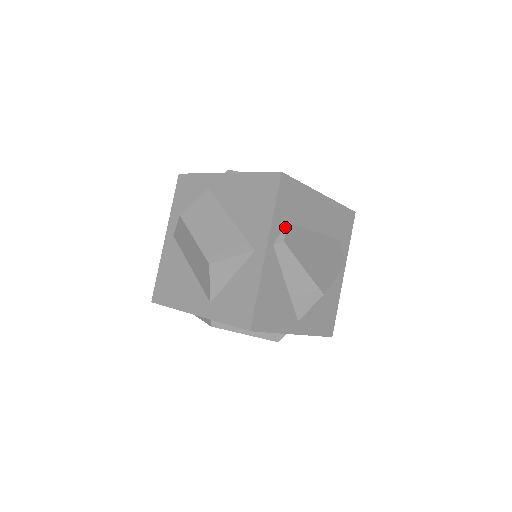
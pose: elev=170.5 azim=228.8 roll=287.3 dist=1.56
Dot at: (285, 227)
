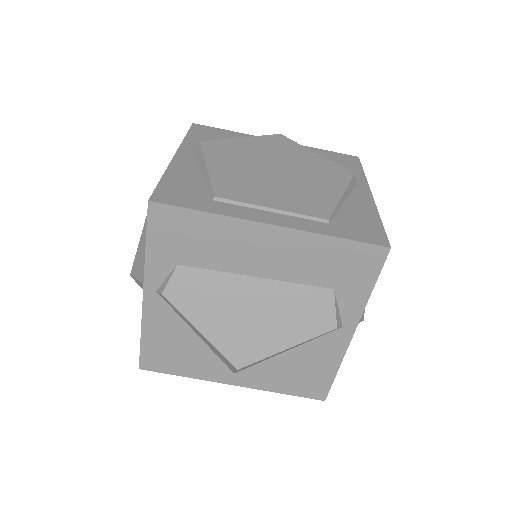
Dot at: (172, 272)
